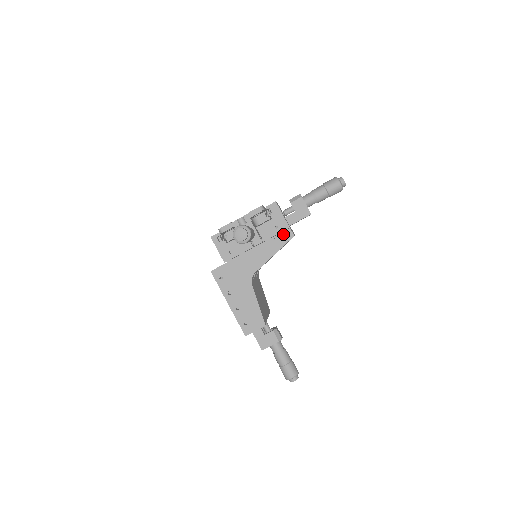
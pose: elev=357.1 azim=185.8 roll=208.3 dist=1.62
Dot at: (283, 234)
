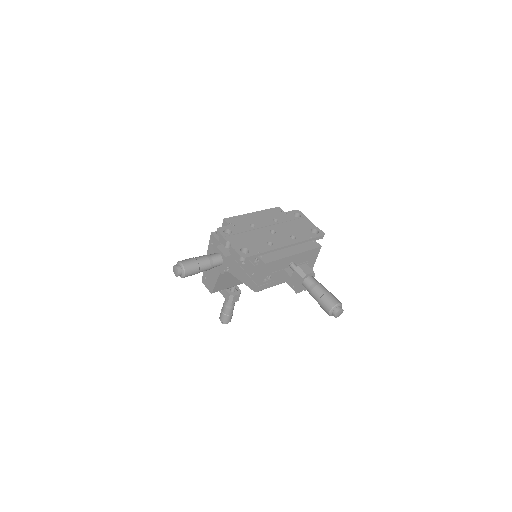
Dot at: (252, 282)
